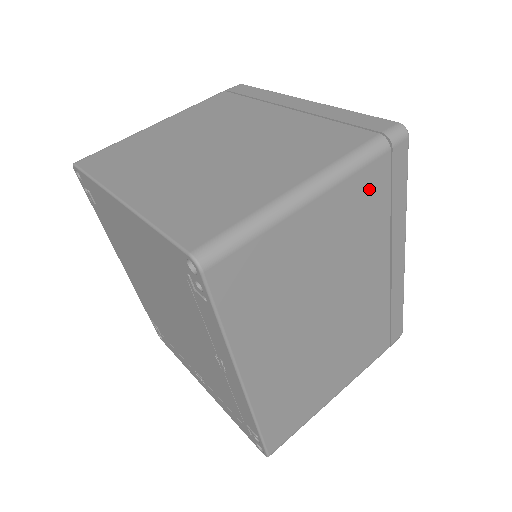
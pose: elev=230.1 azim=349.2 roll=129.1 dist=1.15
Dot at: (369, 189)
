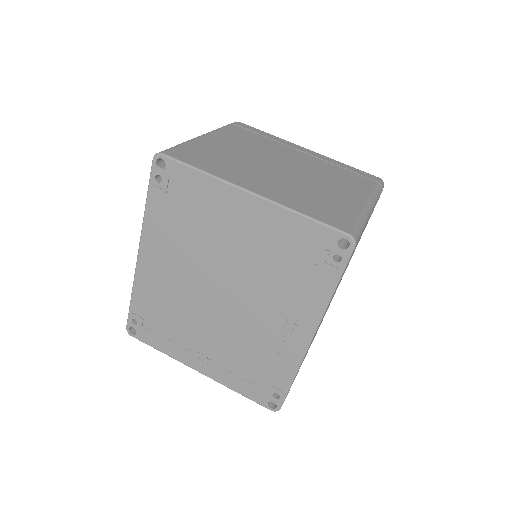
Dot at: occluded
